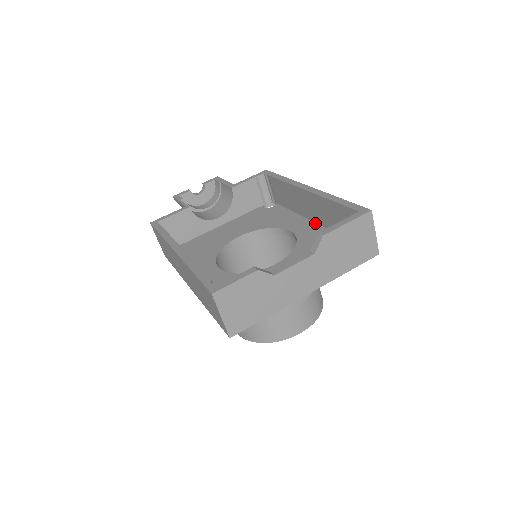
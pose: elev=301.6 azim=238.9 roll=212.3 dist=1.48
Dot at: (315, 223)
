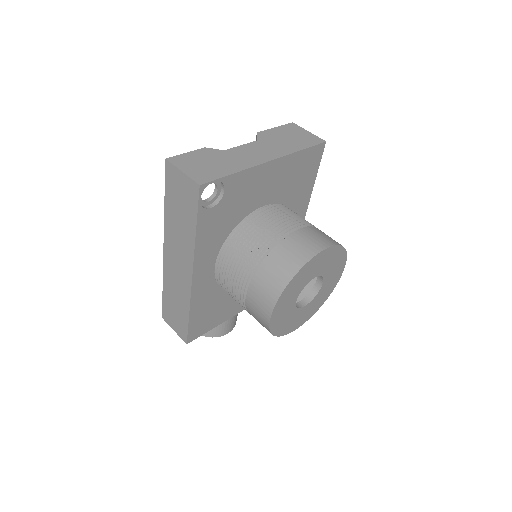
Dot at: occluded
